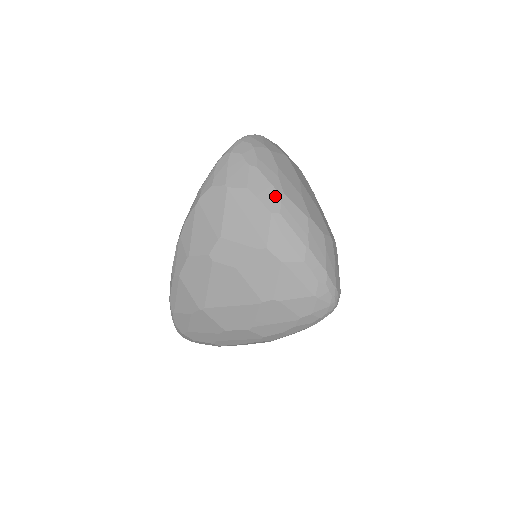
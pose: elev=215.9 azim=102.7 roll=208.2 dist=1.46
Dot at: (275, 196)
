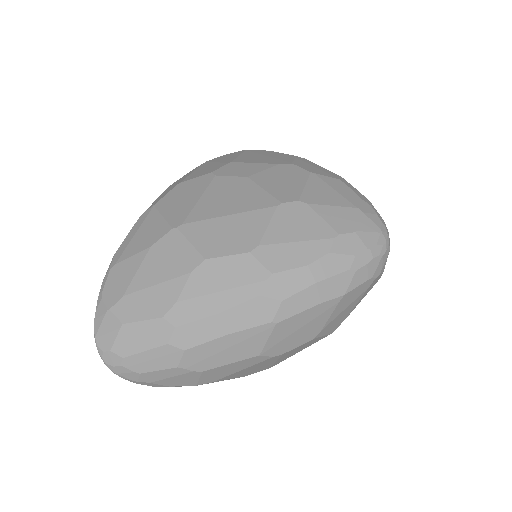
Dot at: occluded
